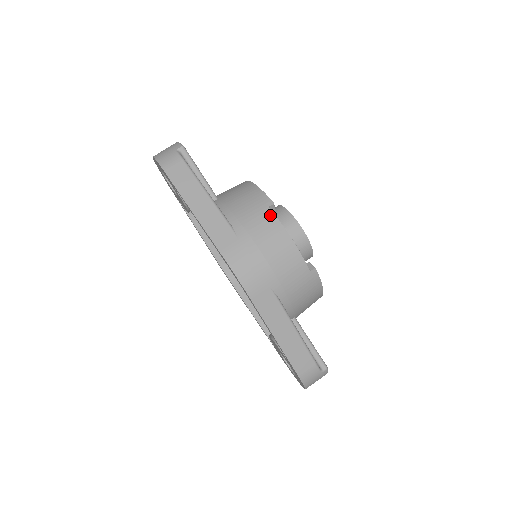
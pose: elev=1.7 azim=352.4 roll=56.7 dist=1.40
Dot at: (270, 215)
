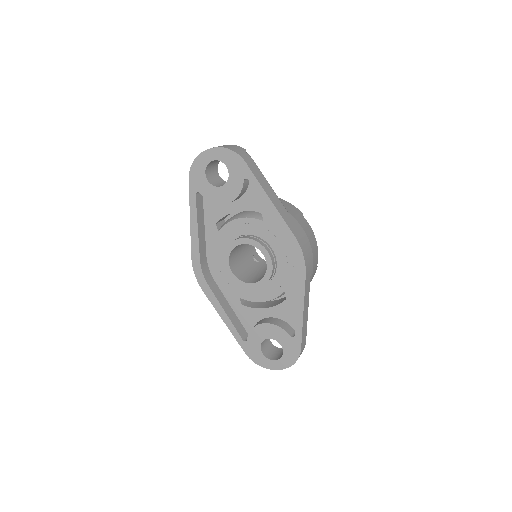
Dot at: (306, 220)
